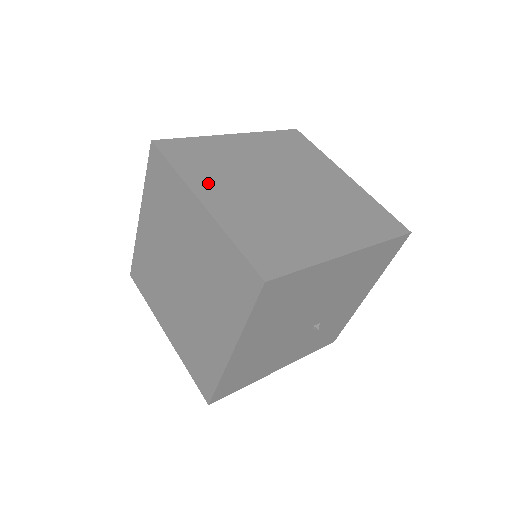
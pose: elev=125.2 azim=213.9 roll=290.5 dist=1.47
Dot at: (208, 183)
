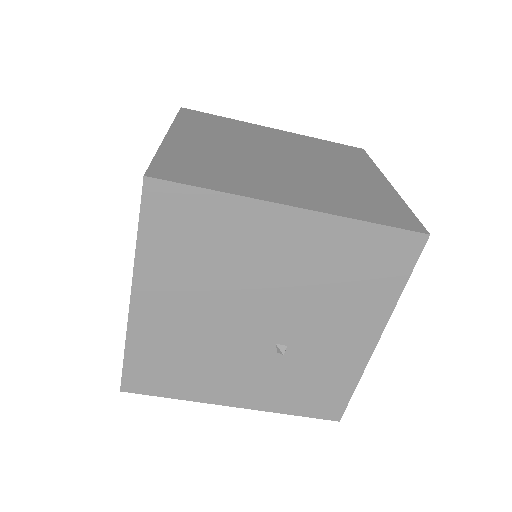
Dot at: (195, 131)
